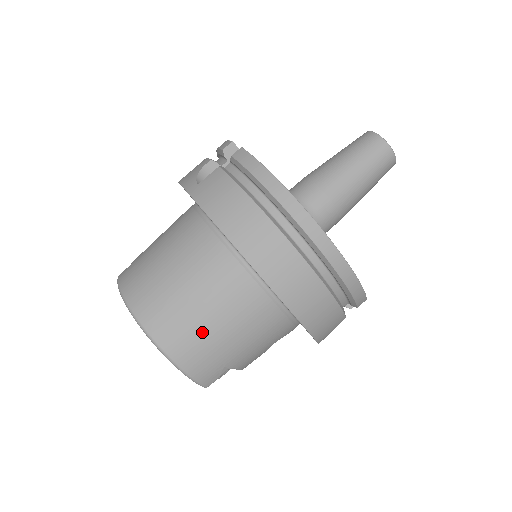
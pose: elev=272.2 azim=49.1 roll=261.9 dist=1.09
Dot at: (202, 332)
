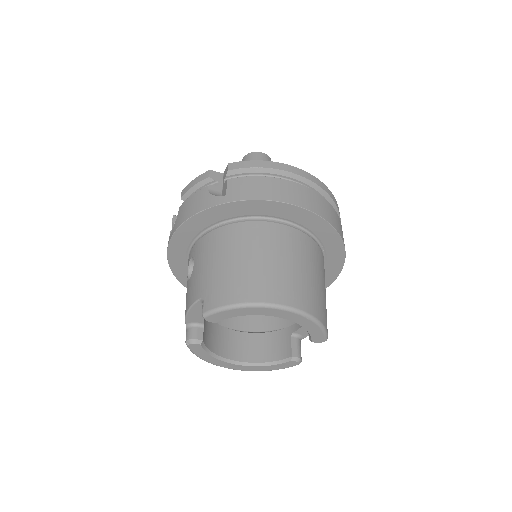
Dot at: (310, 284)
